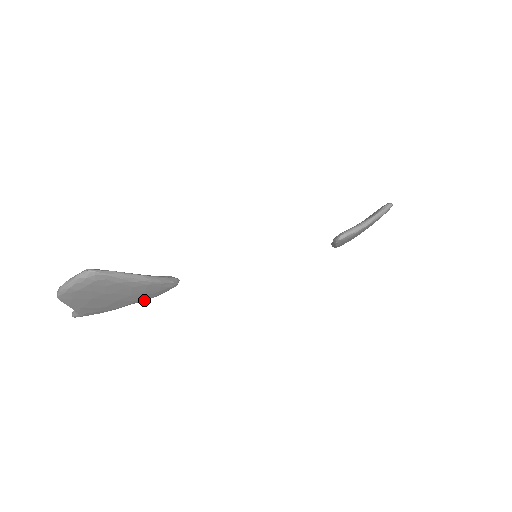
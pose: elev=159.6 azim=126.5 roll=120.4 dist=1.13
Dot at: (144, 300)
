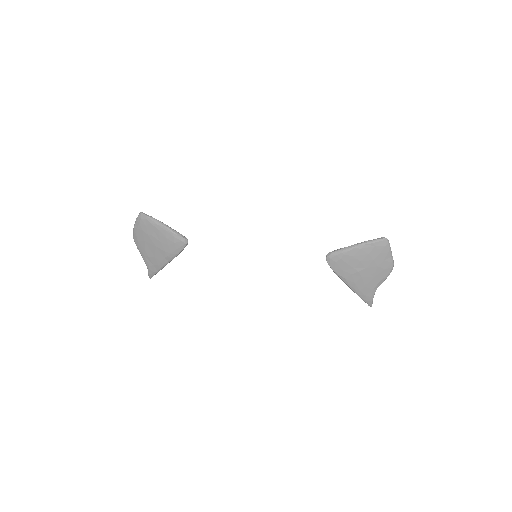
Dot at: (172, 256)
